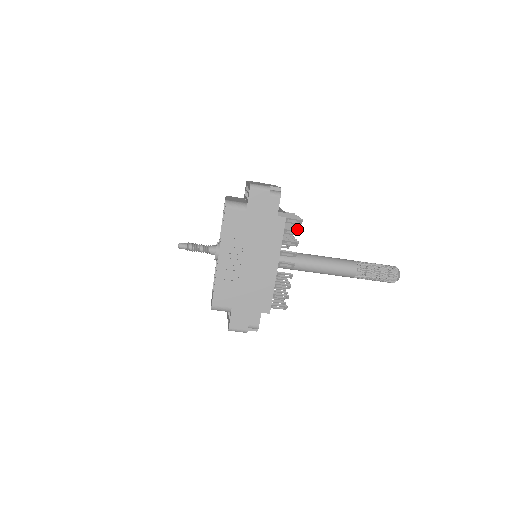
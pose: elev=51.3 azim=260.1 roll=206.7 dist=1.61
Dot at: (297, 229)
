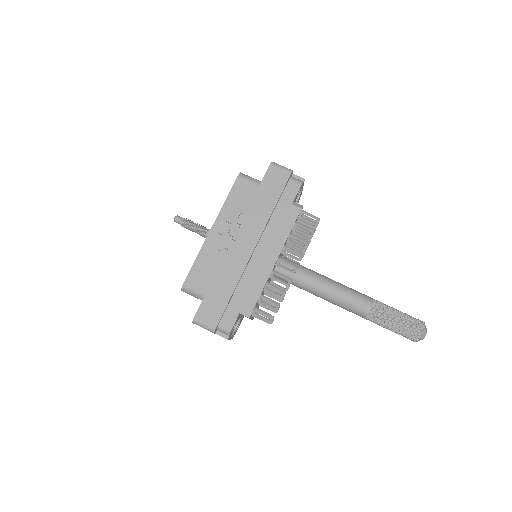
Dot at: occluded
